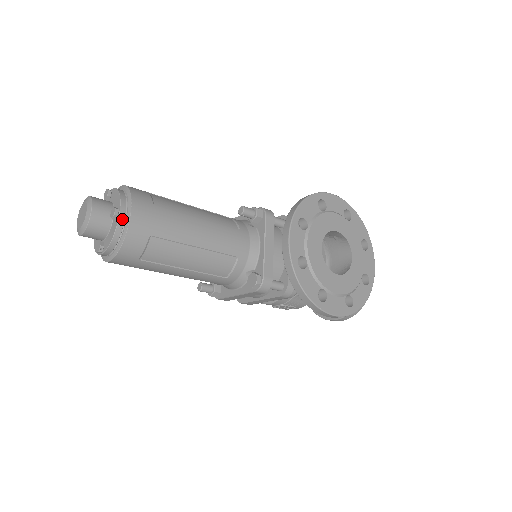
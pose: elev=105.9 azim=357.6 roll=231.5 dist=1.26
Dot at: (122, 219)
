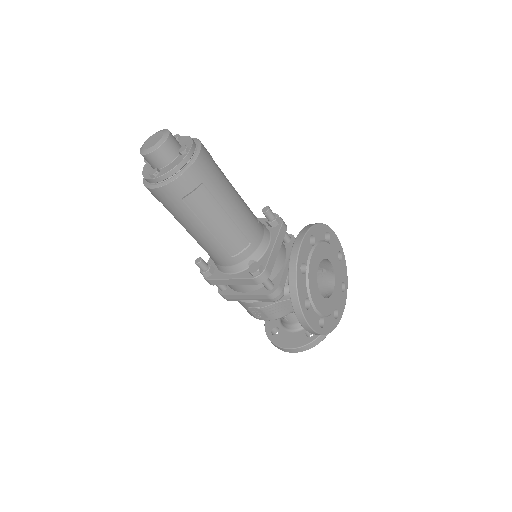
Dot at: (189, 157)
